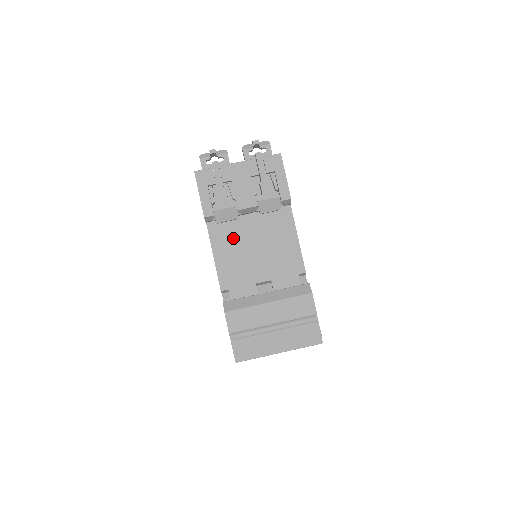
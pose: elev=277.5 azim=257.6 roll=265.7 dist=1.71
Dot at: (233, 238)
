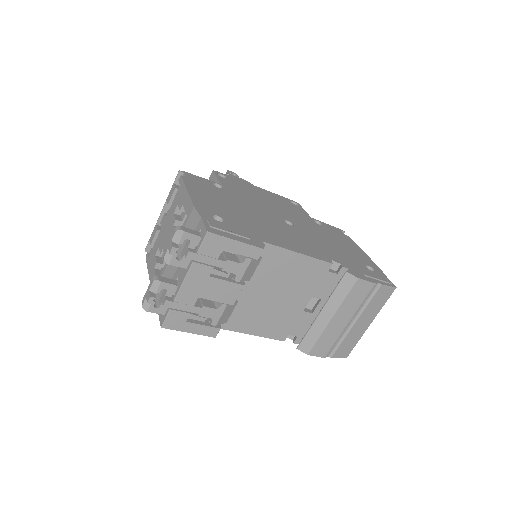
Dot at: (249, 311)
